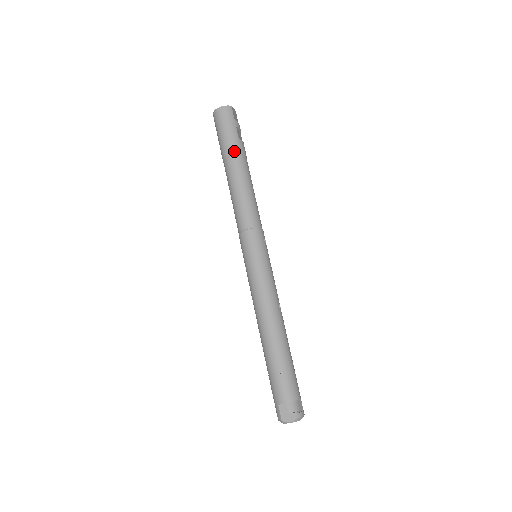
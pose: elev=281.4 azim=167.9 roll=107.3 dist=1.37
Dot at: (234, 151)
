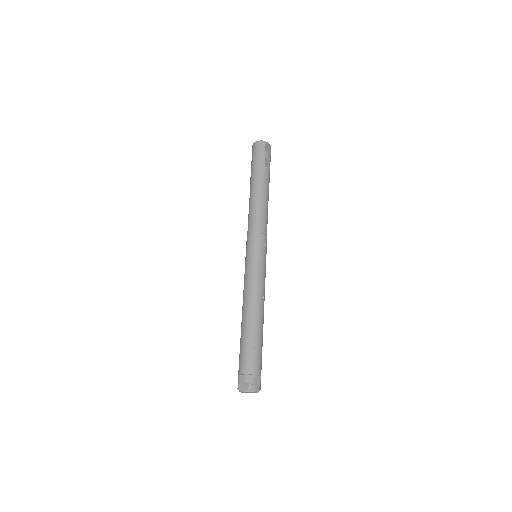
Dot at: (258, 174)
